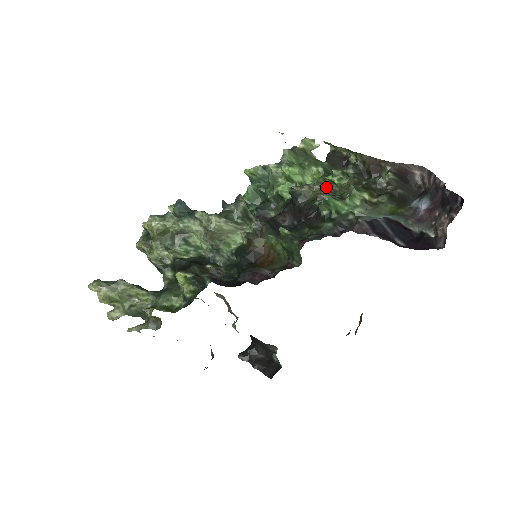
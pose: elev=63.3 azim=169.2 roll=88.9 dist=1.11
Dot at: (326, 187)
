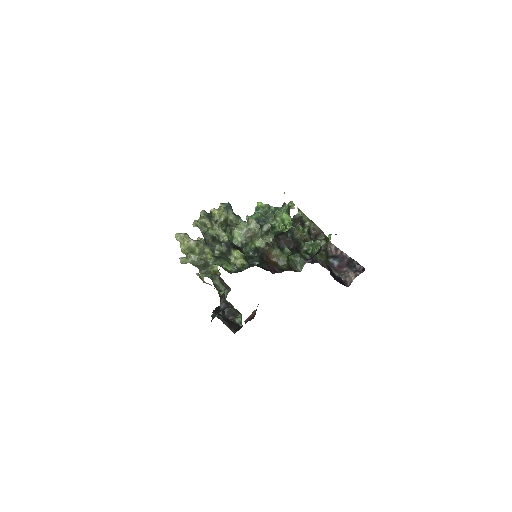
Dot at: (301, 234)
